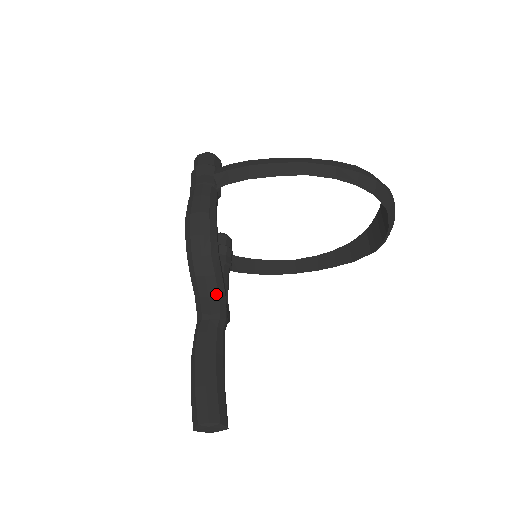
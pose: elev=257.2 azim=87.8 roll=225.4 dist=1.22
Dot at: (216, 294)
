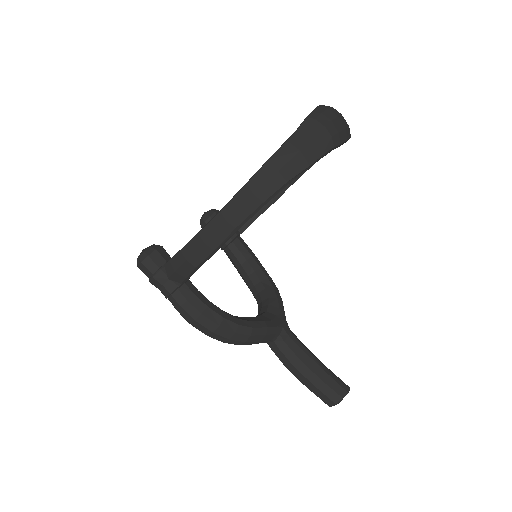
Dot at: (263, 337)
